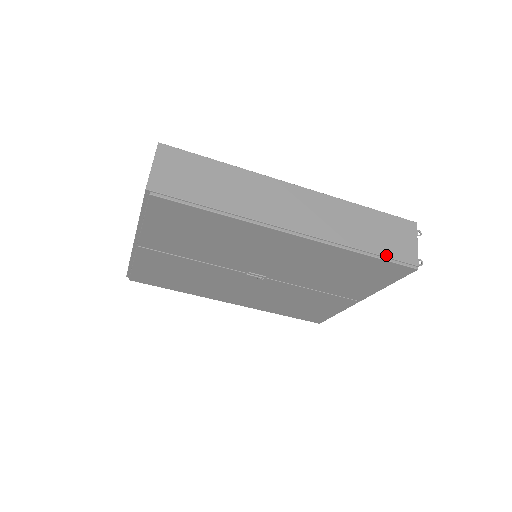
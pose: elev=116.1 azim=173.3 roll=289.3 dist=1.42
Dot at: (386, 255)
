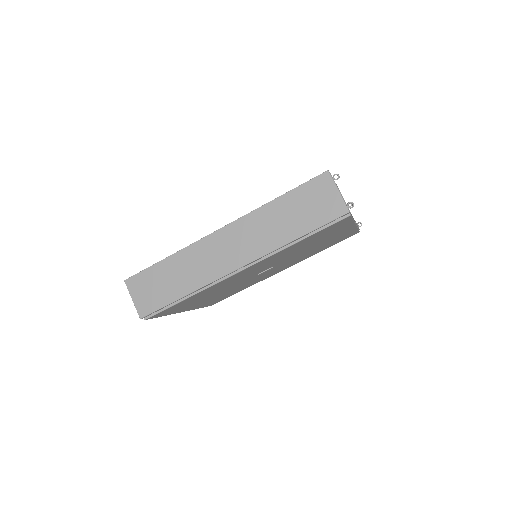
Dot at: (316, 227)
